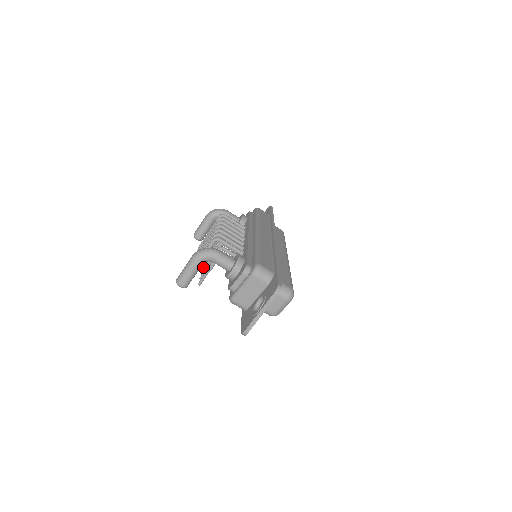
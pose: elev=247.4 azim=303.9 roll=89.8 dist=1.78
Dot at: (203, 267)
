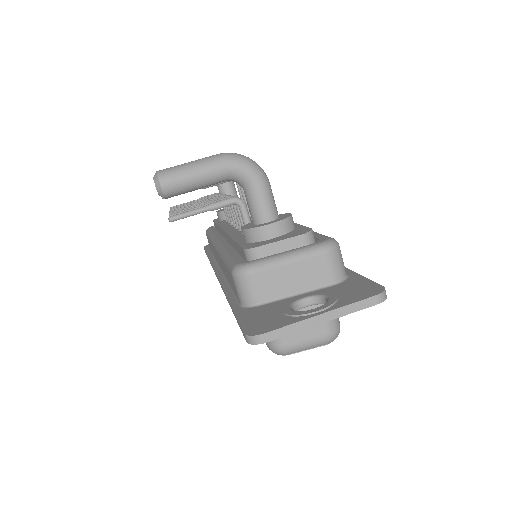
Dot at: (174, 211)
